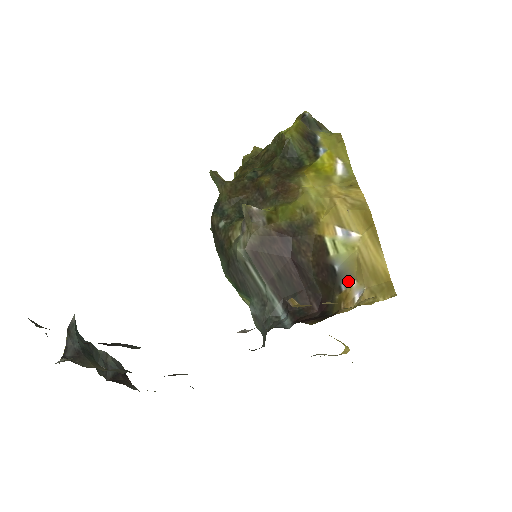
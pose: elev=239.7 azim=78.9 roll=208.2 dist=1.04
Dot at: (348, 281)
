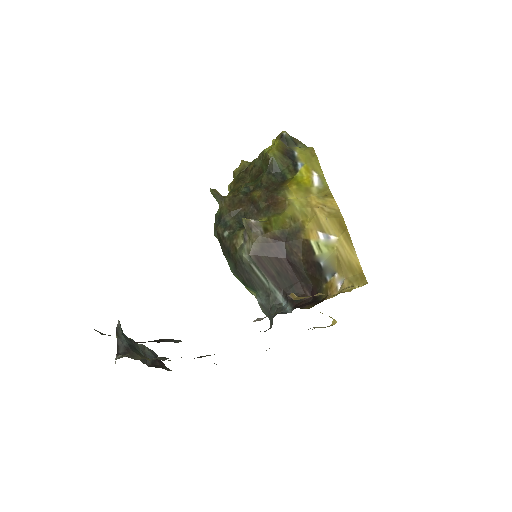
Dot at: (331, 274)
